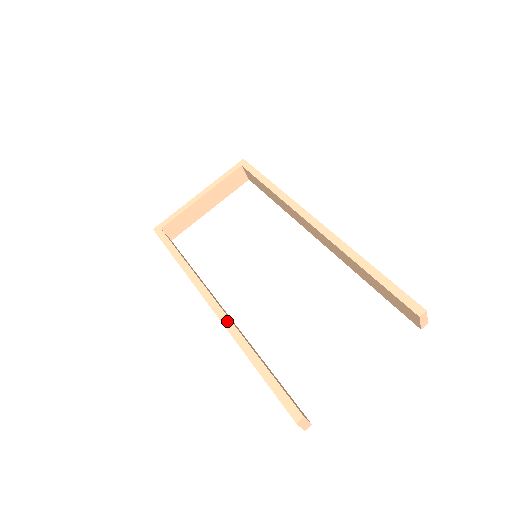
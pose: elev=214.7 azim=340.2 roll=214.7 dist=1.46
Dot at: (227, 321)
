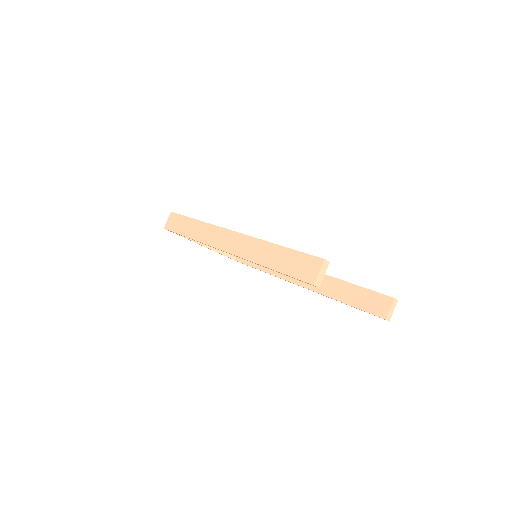
Dot at: occluded
